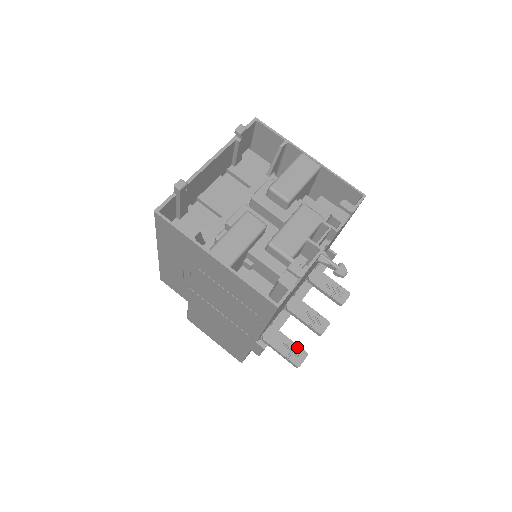
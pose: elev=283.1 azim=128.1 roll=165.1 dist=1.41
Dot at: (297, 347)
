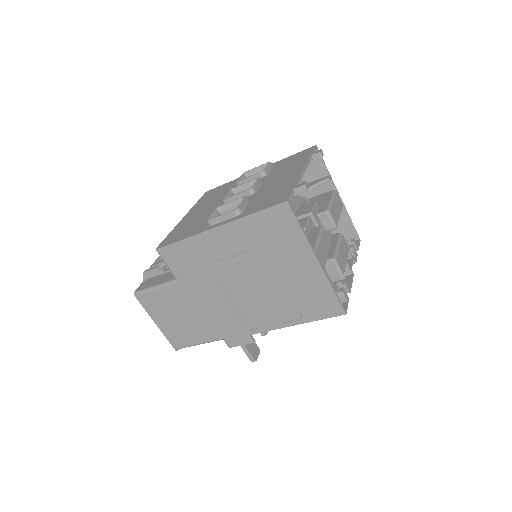
Dot at: (255, 344)
